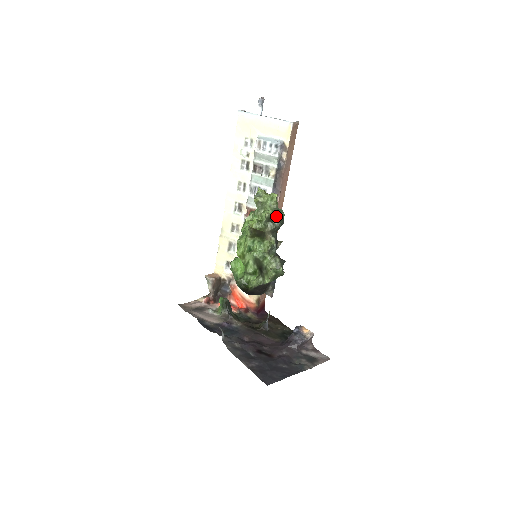
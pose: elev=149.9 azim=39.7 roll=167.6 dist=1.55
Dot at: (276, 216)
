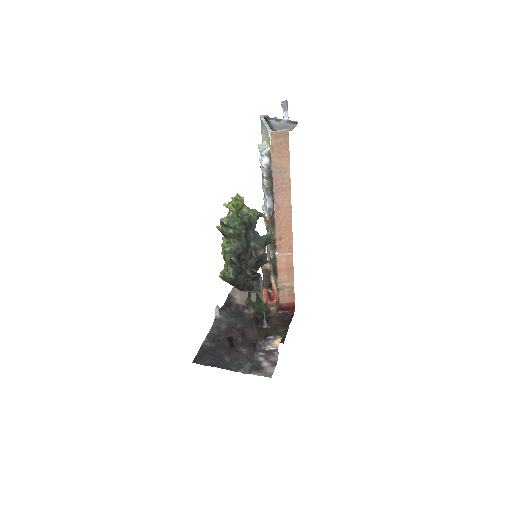
Dot at: (229, 223)
